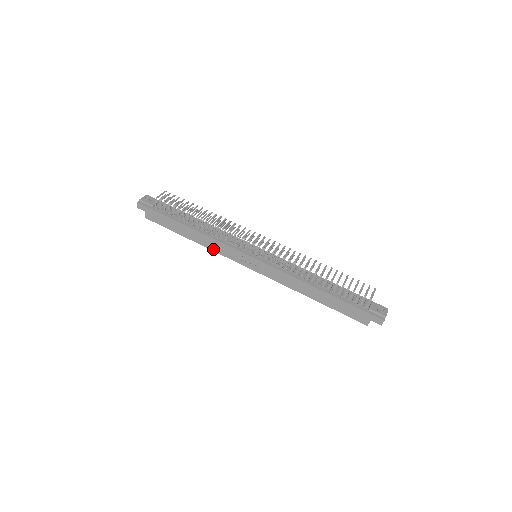
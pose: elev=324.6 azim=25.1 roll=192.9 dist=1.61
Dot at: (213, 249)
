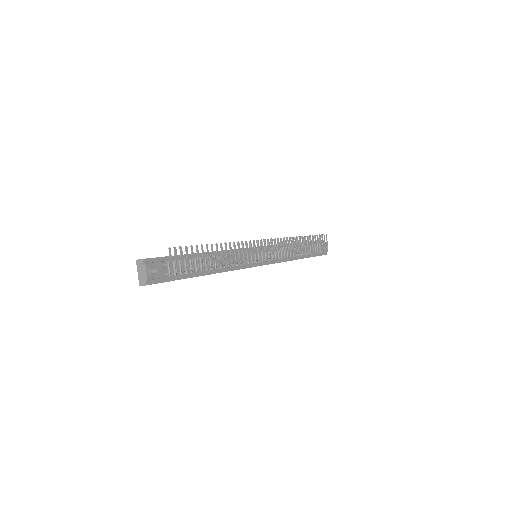
Dot at: occluded
